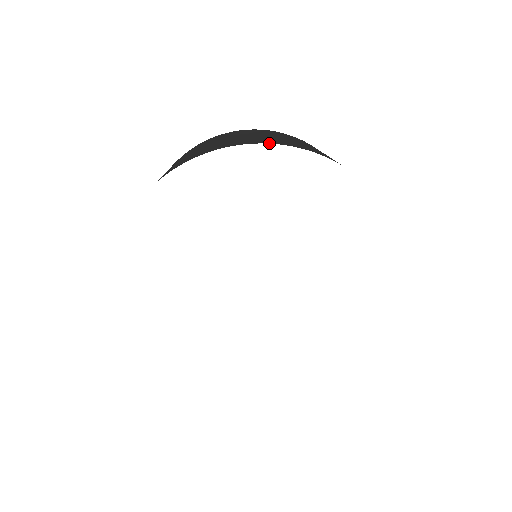
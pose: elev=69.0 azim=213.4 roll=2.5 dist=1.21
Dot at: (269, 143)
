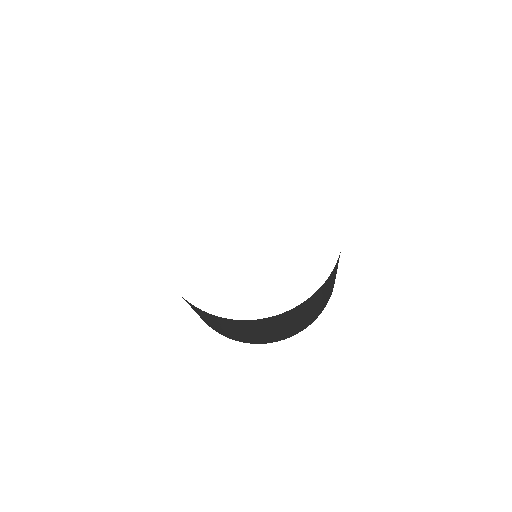
Dot at: occluded
